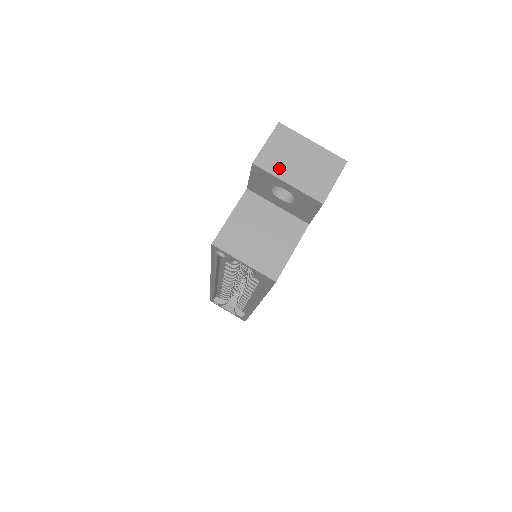
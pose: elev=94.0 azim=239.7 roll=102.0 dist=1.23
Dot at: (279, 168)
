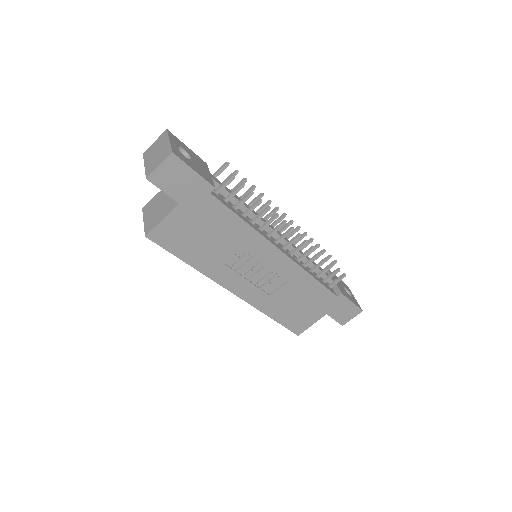
Dot at: (148, 157)
